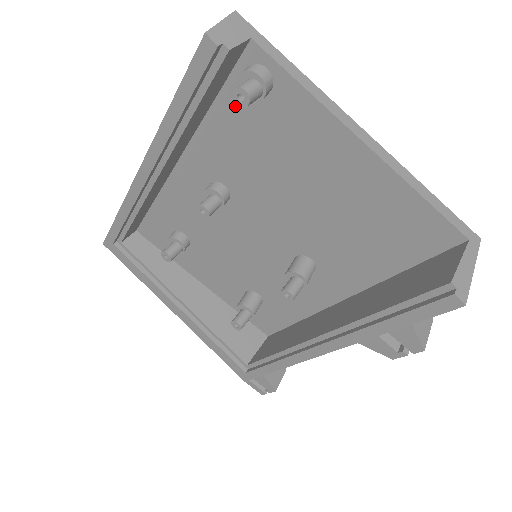
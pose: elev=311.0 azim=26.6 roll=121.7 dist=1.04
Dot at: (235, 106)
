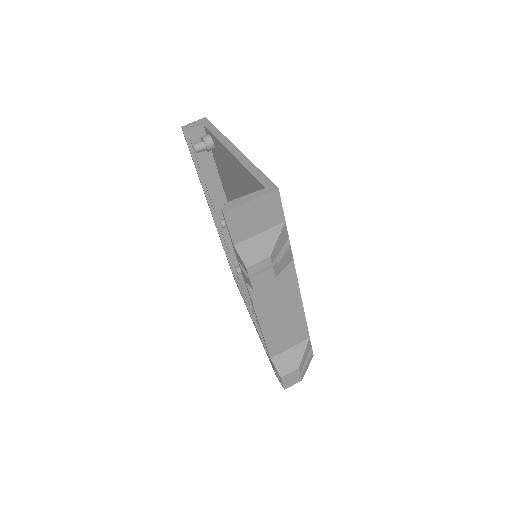
Dot at: (217, 160)
